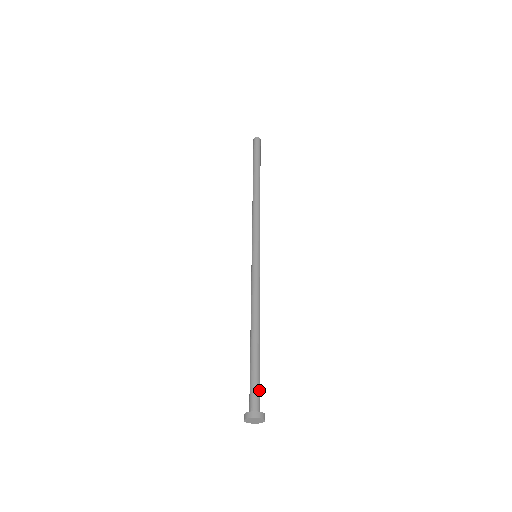
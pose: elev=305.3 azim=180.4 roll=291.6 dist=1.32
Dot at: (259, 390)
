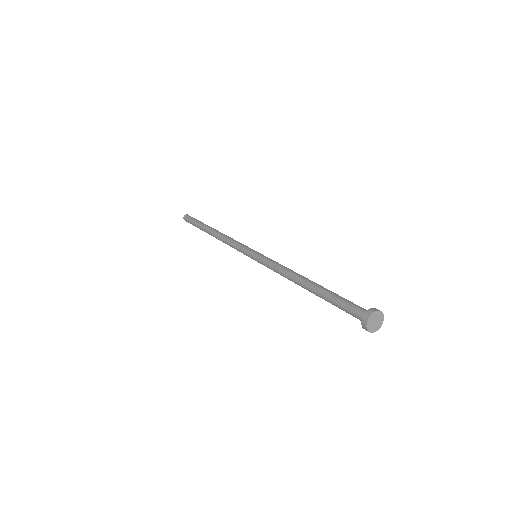
Dot at: (352, 304)
